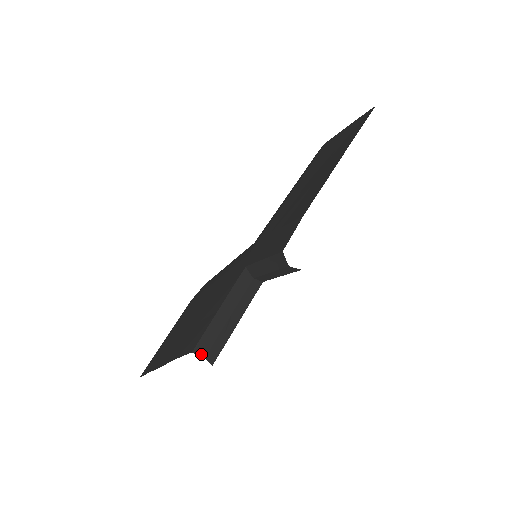
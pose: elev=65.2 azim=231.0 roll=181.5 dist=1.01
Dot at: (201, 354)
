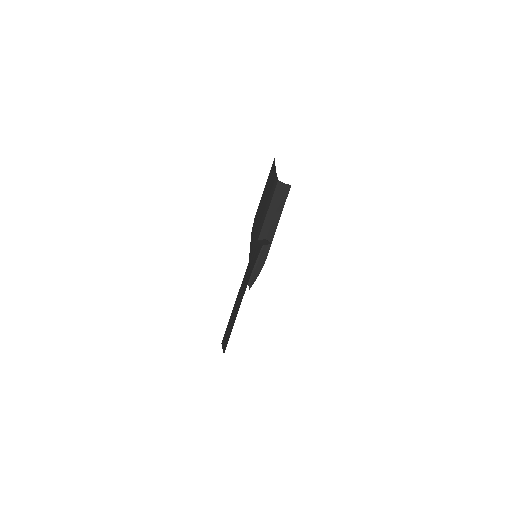
Dot at: occluded
